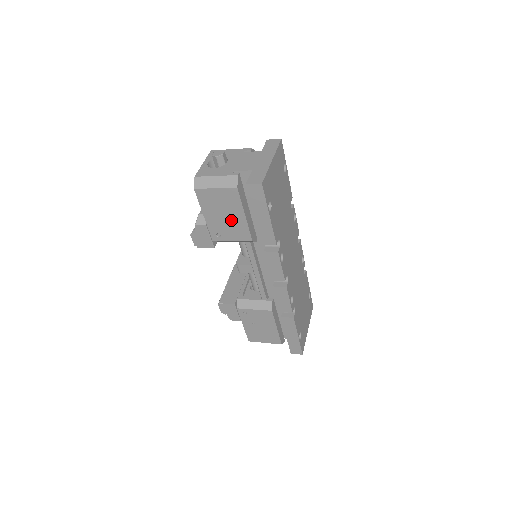
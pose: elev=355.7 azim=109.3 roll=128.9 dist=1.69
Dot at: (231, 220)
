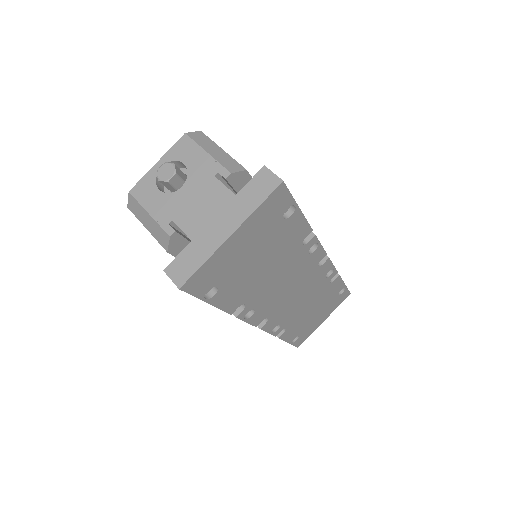
Dot at: occluded
